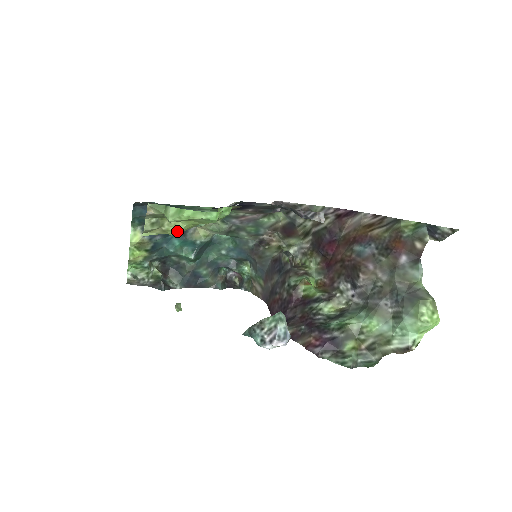
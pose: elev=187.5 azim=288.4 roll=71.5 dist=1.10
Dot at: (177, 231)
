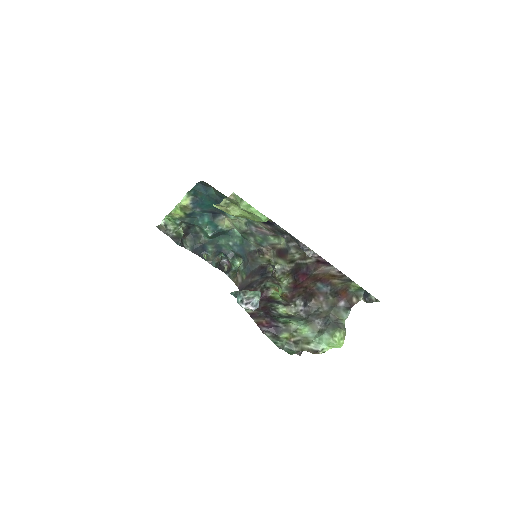
Dot at: (234, 214)
